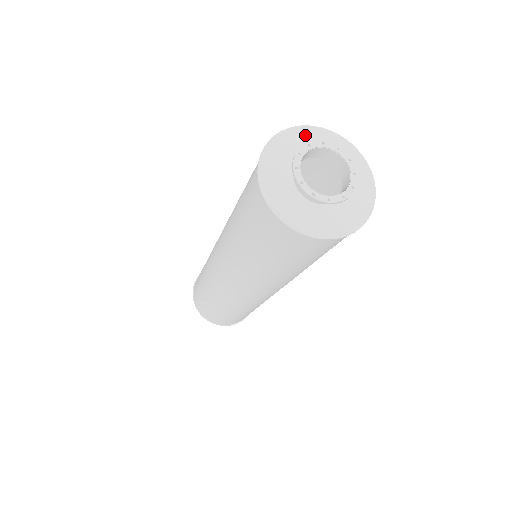
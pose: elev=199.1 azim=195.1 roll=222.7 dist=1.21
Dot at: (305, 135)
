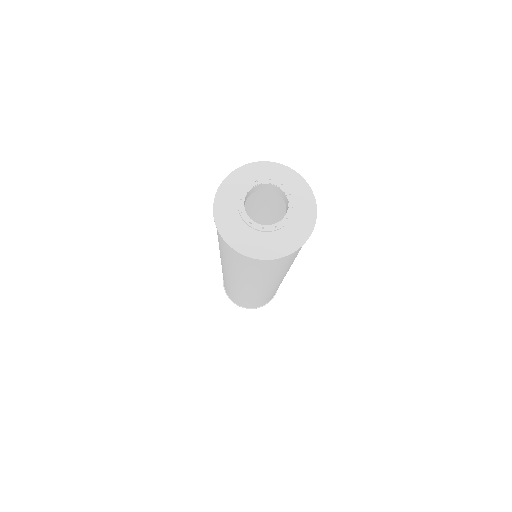
Dot at: (242, 176)
